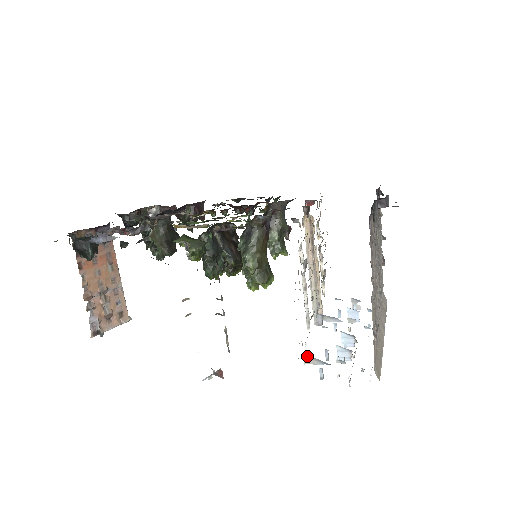
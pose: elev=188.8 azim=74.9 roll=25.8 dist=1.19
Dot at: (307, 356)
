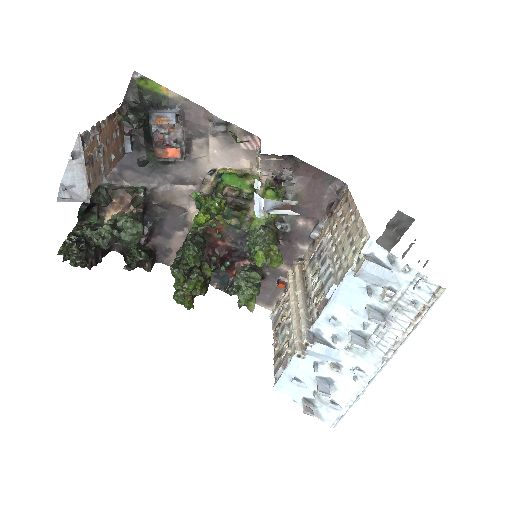
Dot at: (367, 256)
